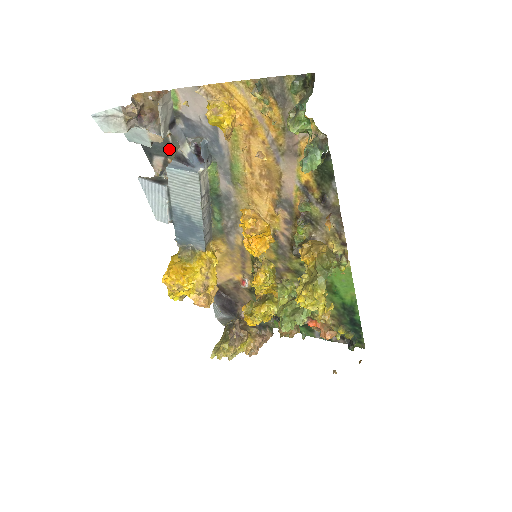
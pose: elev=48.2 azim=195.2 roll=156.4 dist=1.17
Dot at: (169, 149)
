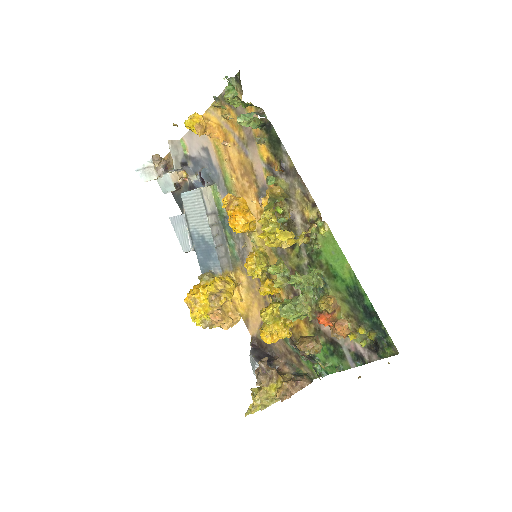
Dot at: occluded
